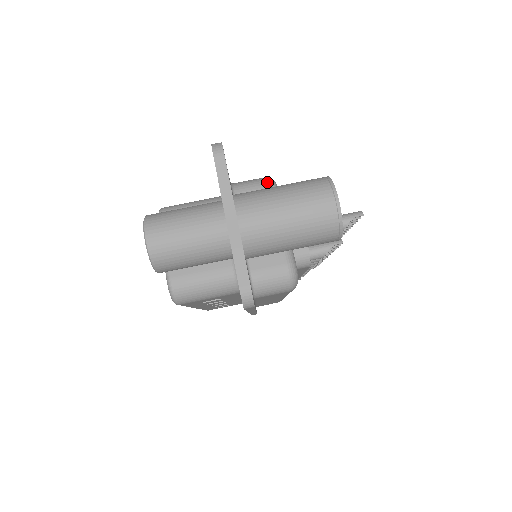
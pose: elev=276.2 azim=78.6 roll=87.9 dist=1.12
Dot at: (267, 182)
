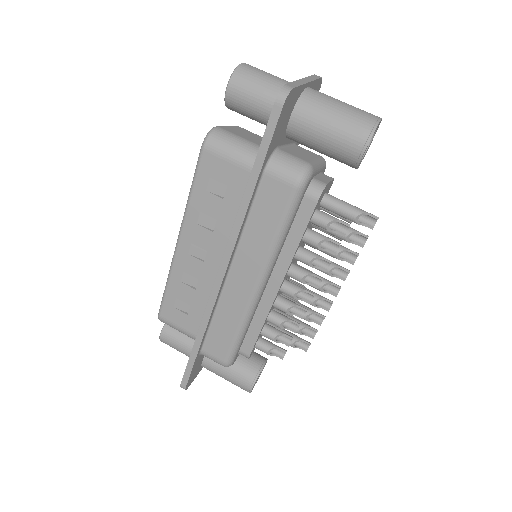
Dot at: (322, 157)
